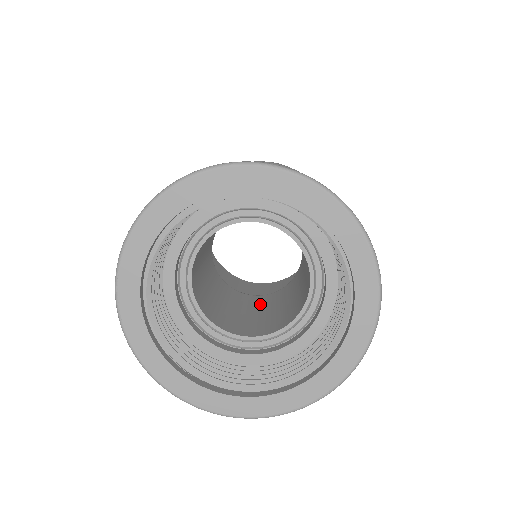
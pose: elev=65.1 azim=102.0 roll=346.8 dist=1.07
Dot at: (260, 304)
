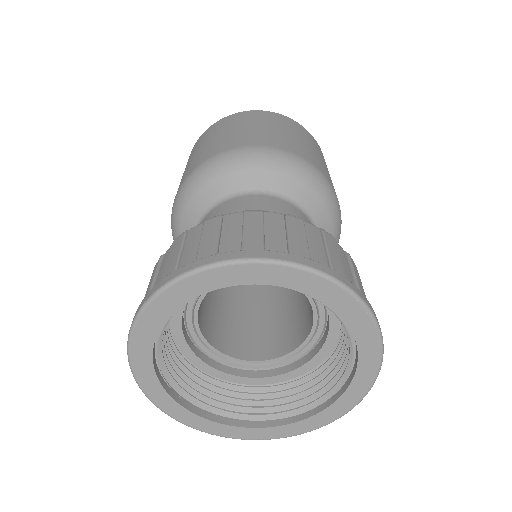
Dot at: (244, 299)
